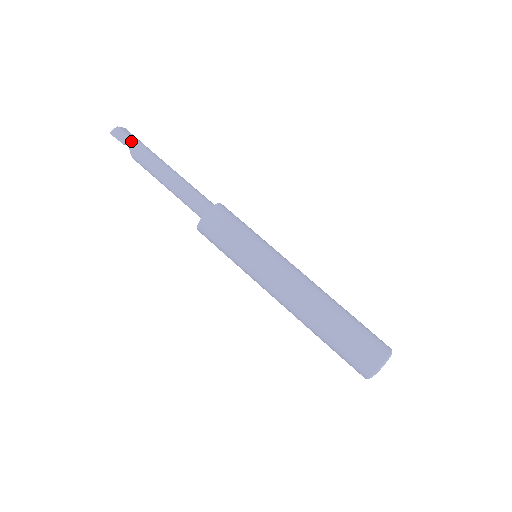
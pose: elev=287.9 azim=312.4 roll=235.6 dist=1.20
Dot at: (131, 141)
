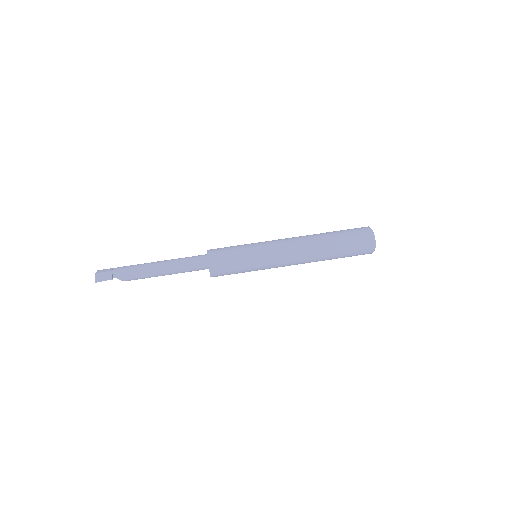
Dot at: (113, 273)
